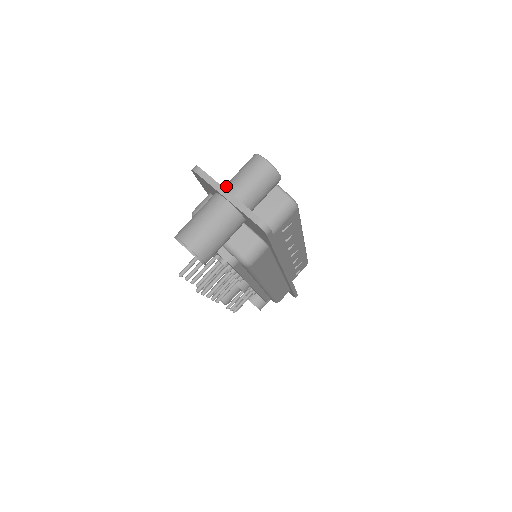
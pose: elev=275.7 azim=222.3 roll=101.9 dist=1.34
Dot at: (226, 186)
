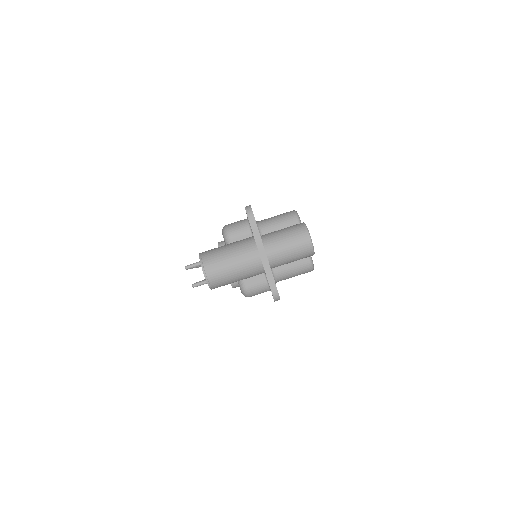
Dot at: (266, 239)
